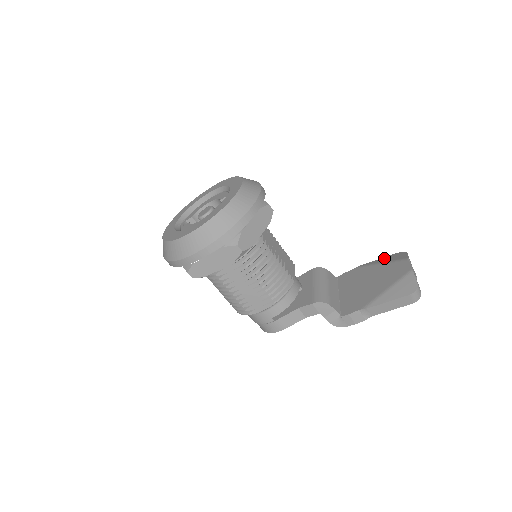
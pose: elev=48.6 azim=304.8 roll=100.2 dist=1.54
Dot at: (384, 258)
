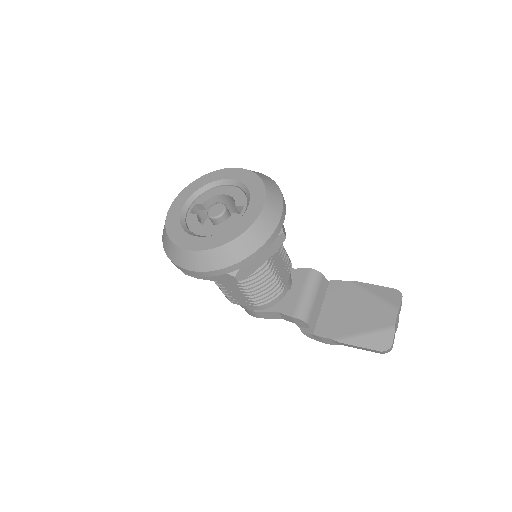
Dot at: (380, 288)
